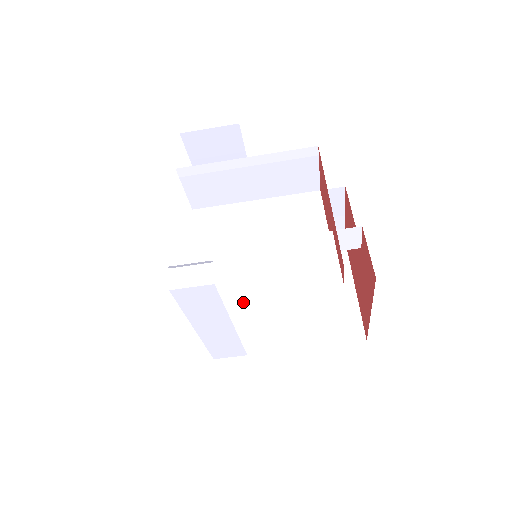
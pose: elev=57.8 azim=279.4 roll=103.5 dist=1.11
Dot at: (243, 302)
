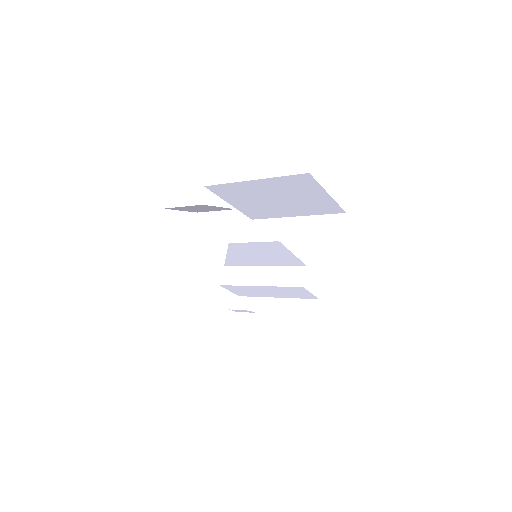
Dot at: (250, 203)
